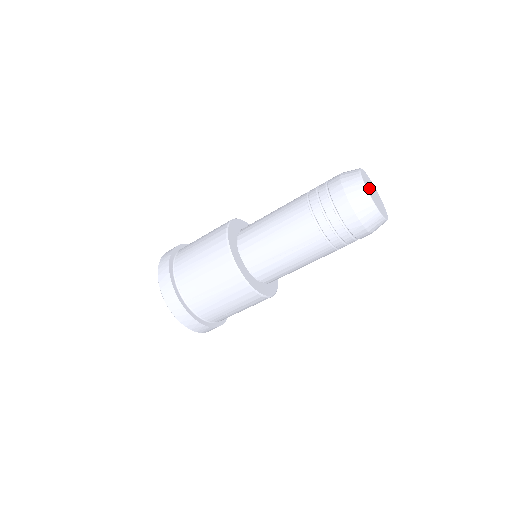
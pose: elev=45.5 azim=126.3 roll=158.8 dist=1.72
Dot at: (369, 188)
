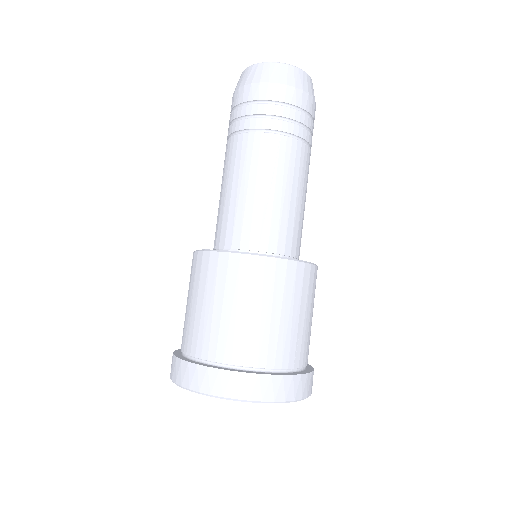
Dot at: occluded
